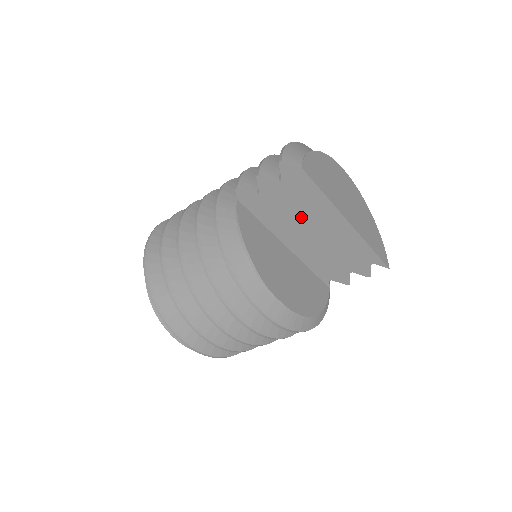
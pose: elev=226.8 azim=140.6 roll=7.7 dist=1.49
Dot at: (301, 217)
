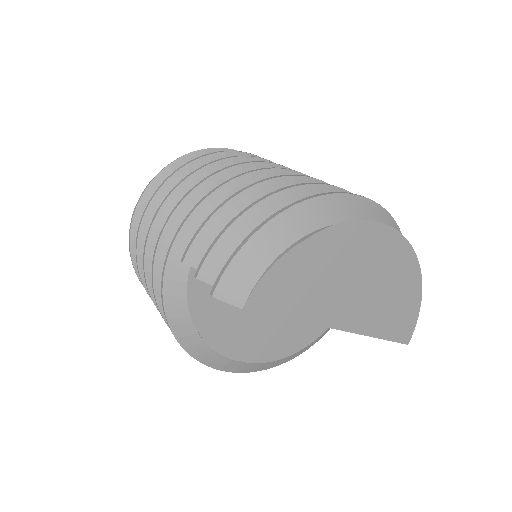
Dot at: occluded
